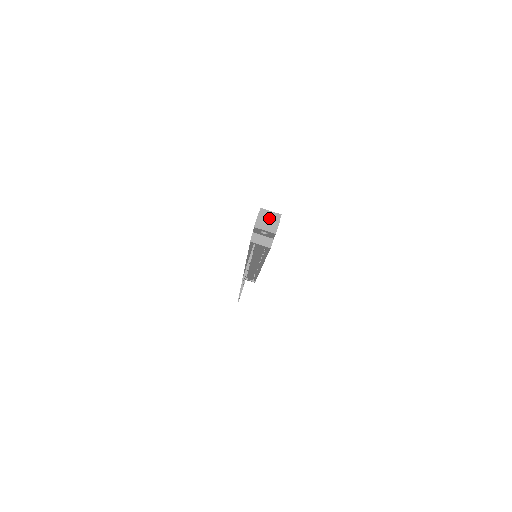
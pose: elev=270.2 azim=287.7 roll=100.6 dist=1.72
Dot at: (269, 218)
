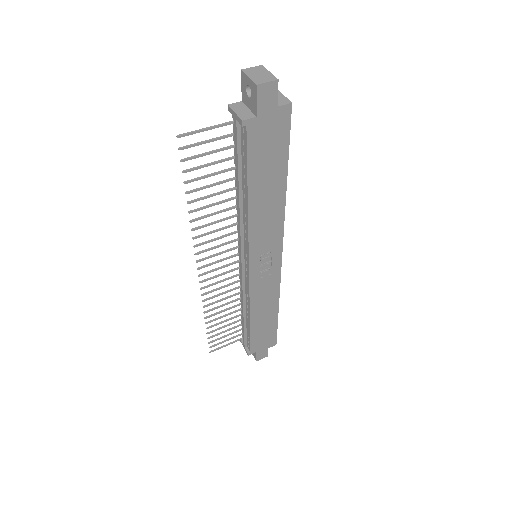
Dot at: (268, 73)
